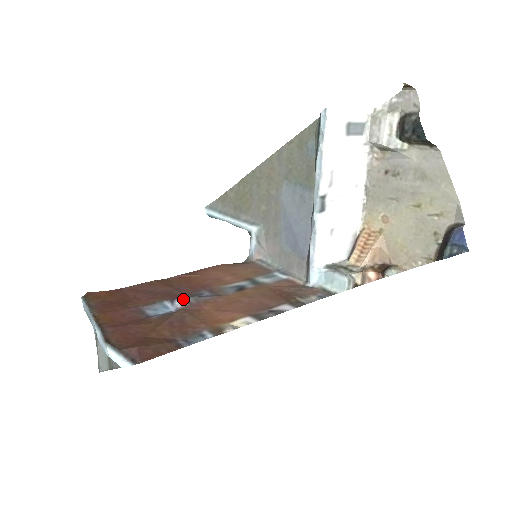
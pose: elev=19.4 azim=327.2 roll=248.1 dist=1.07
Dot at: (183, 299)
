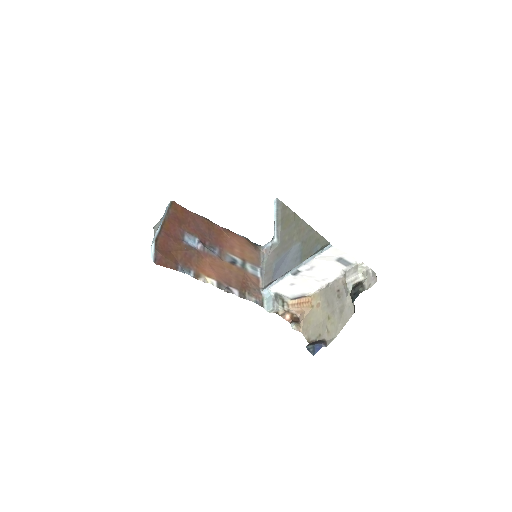
Dot at: (203, 246)
